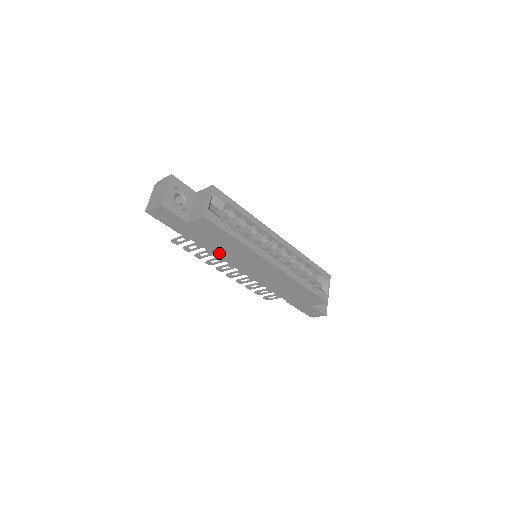
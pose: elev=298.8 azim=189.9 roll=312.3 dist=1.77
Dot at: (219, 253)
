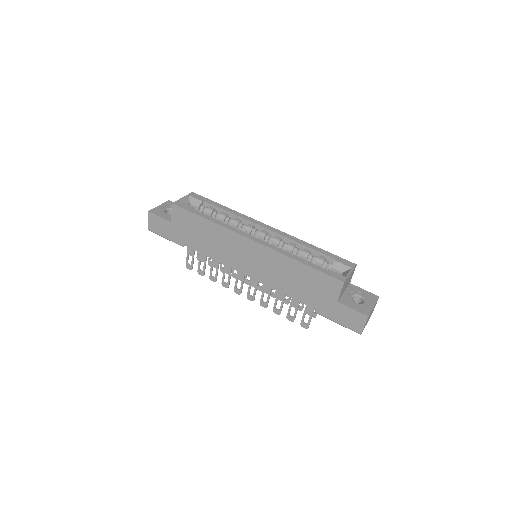
Dot at: (211, 253)
